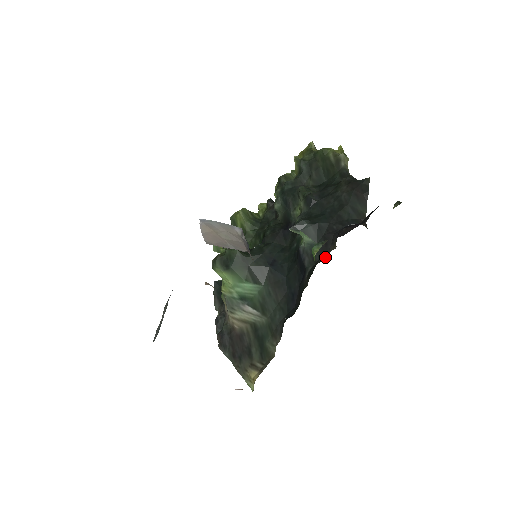
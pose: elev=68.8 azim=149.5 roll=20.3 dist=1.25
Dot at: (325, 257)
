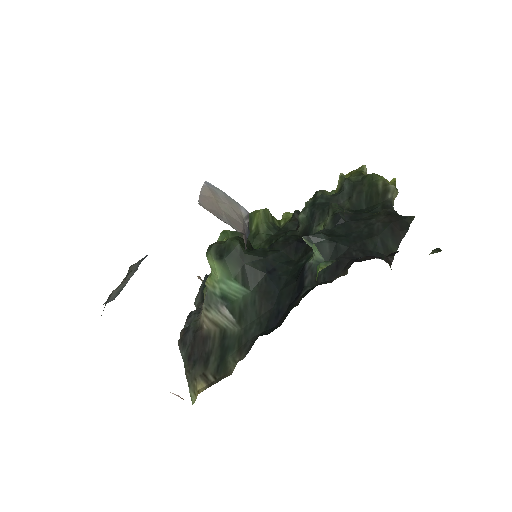
Dot at: (330, 281)
